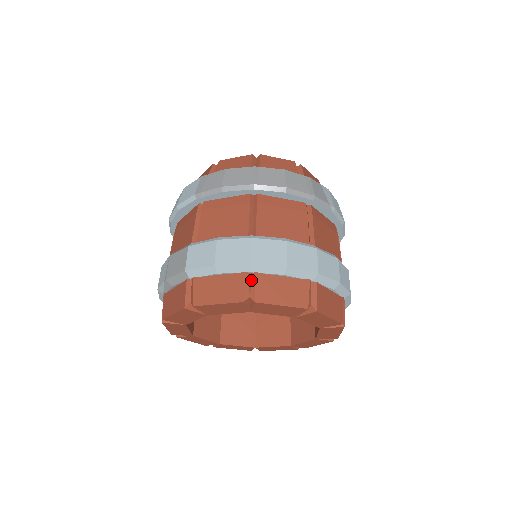
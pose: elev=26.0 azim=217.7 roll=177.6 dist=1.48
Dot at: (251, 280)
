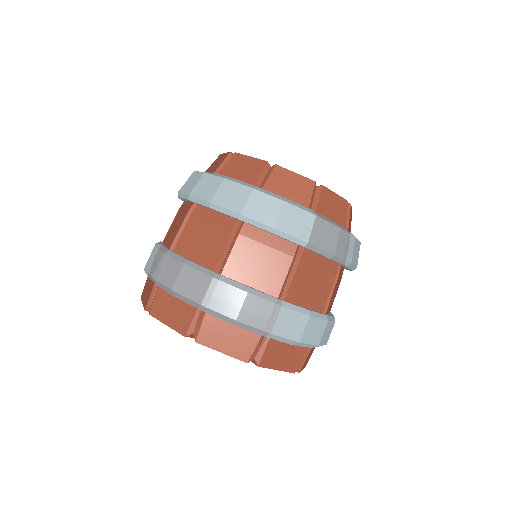
Dot at: (306, 354)
